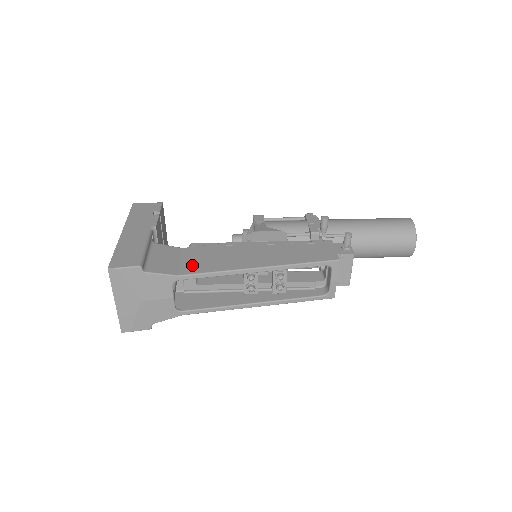
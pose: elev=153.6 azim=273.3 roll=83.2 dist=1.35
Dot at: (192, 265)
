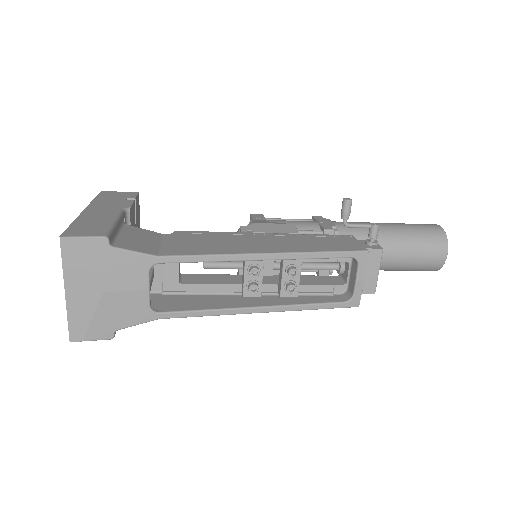
Dot at: (177, 248)
